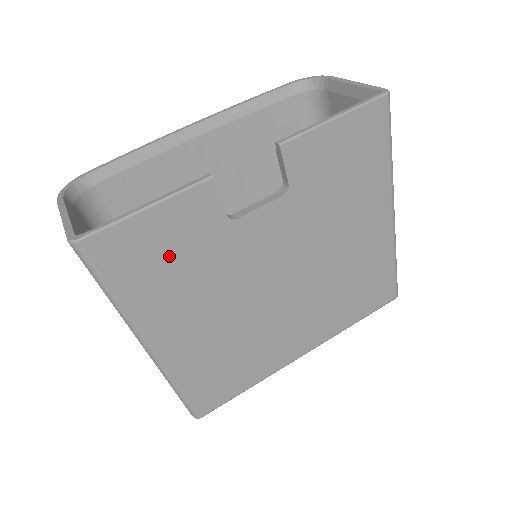
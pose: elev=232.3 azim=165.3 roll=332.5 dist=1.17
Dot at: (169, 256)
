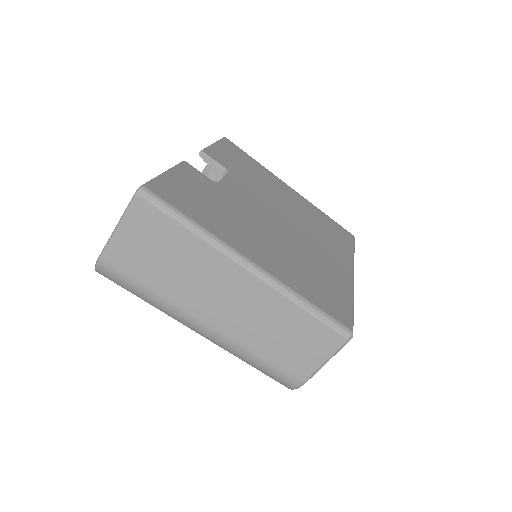
Dot at: (202, 199)
